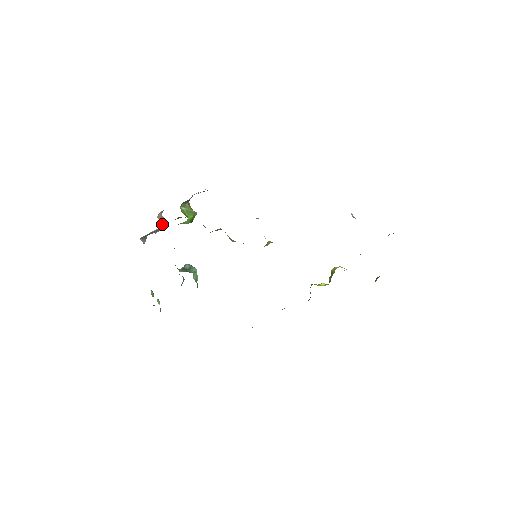
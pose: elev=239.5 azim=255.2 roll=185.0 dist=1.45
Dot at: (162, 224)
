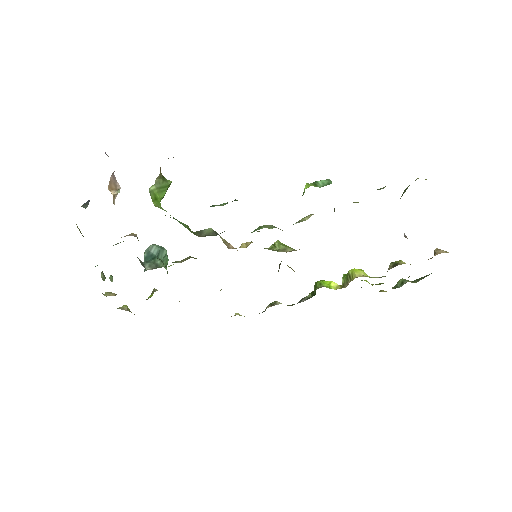
Dot at: occluded
